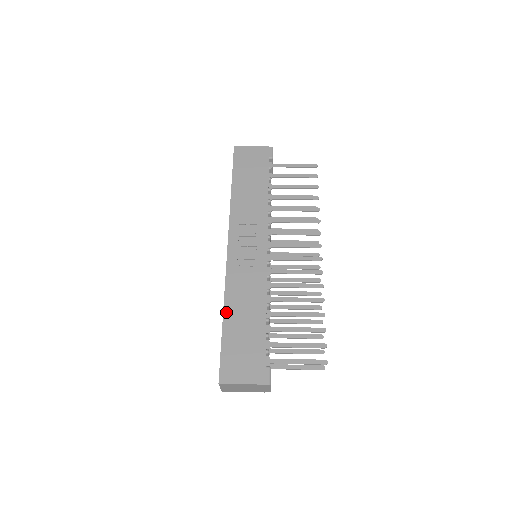
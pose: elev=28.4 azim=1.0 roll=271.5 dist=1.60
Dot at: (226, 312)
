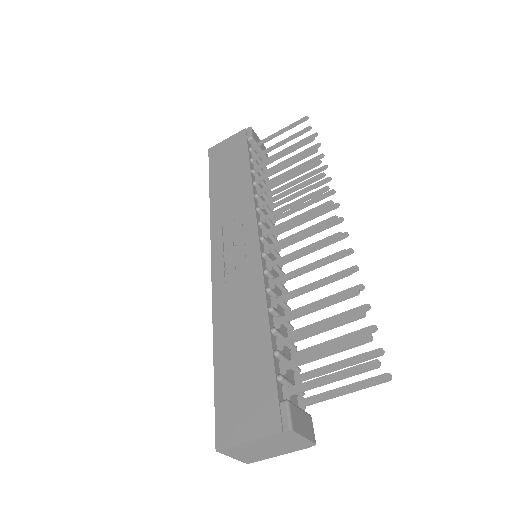
Dot at: (216, 341)
